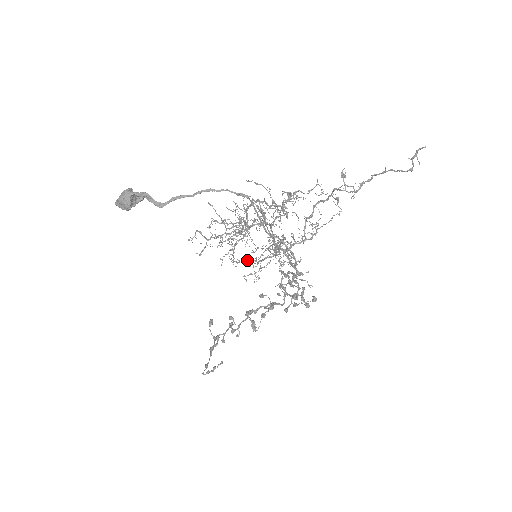
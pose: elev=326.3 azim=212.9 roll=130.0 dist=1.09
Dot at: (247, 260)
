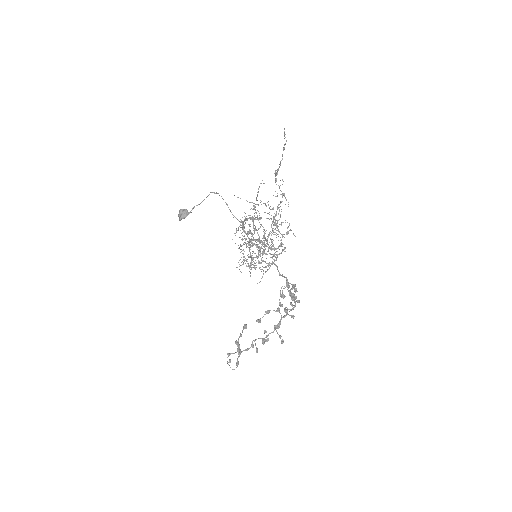
Dot at: (255, 263)
